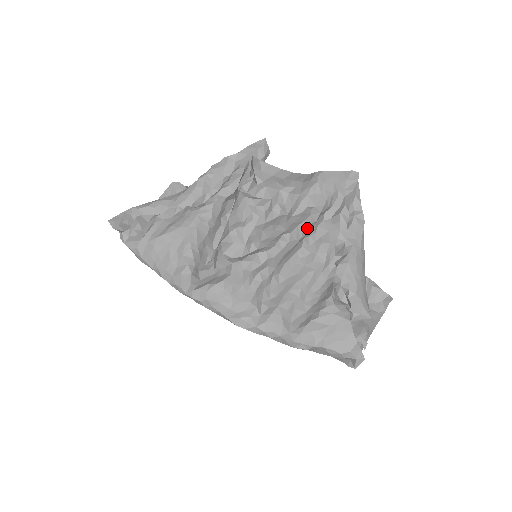
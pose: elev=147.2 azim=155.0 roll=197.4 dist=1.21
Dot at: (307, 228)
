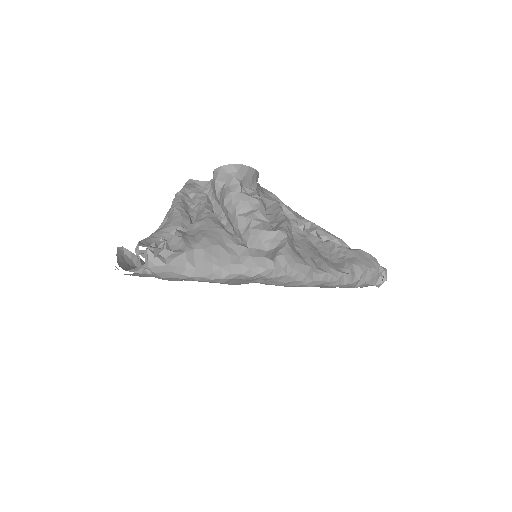
Dot at: occluded
